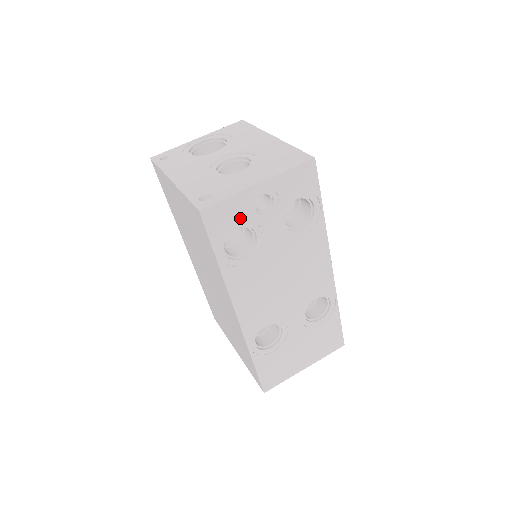
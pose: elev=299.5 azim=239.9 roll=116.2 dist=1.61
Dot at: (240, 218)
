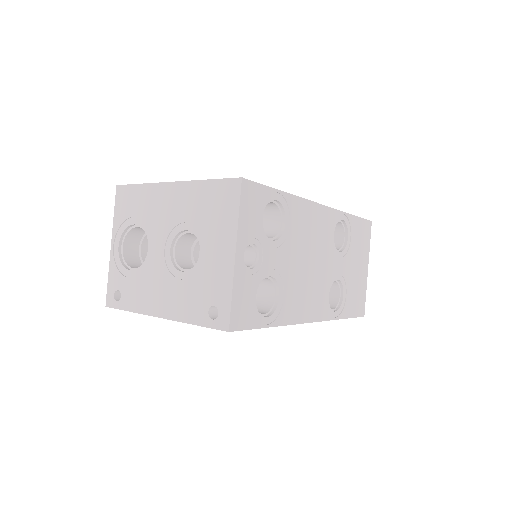
Dot at: (251, 289)
